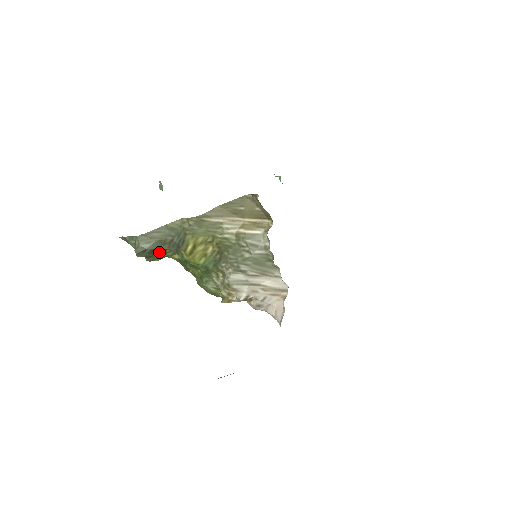
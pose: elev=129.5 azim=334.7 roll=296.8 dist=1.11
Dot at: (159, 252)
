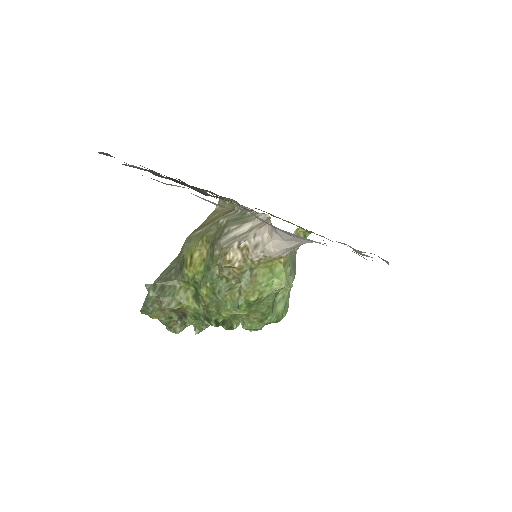
Dot at: (170, 290)
